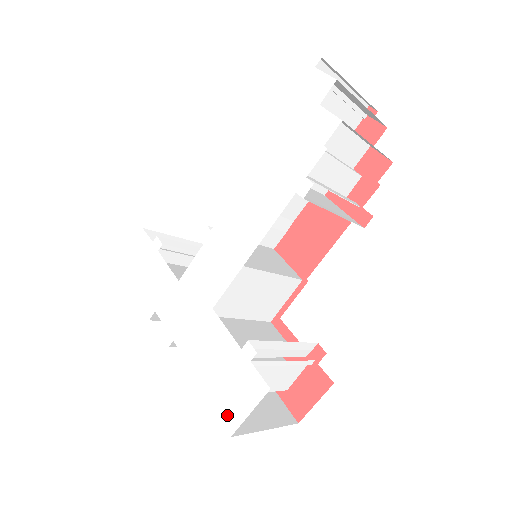
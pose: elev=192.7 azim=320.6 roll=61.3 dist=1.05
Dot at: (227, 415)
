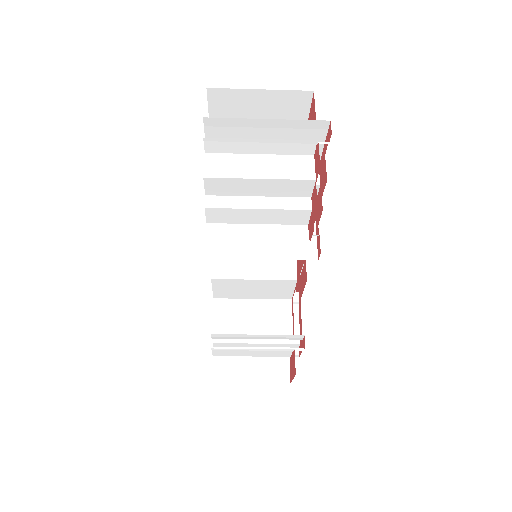
Dot at: occluded
